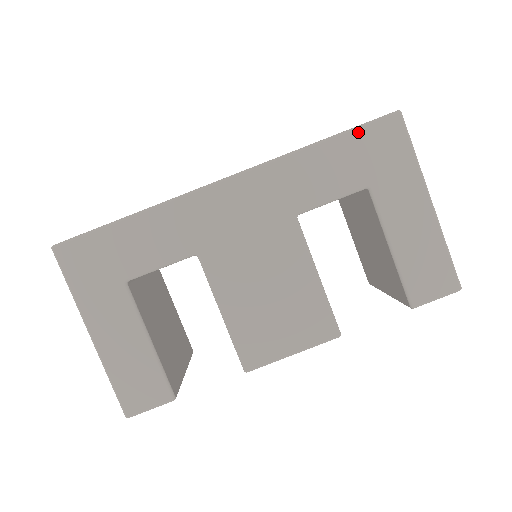
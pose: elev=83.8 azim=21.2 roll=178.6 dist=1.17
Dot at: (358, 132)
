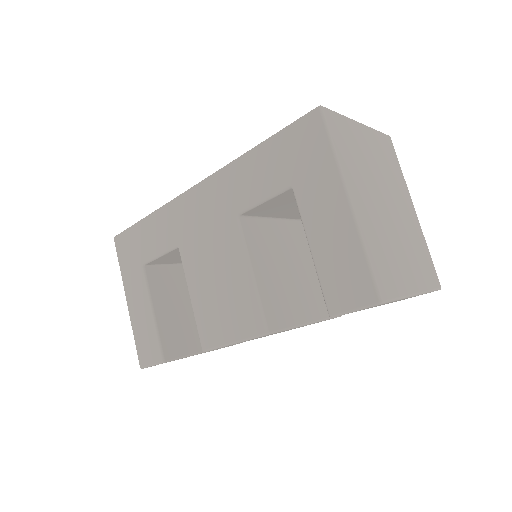
Dot at: (283, 134)
